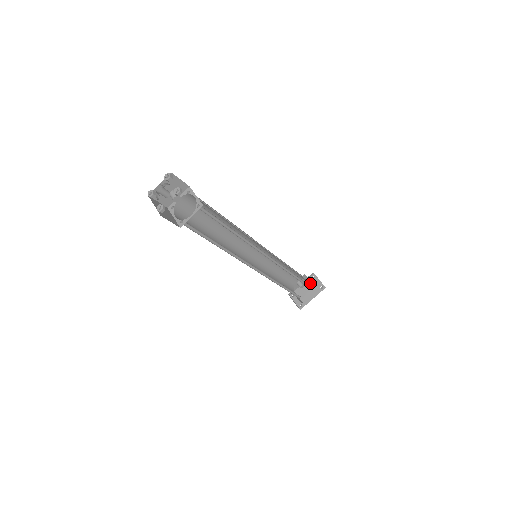
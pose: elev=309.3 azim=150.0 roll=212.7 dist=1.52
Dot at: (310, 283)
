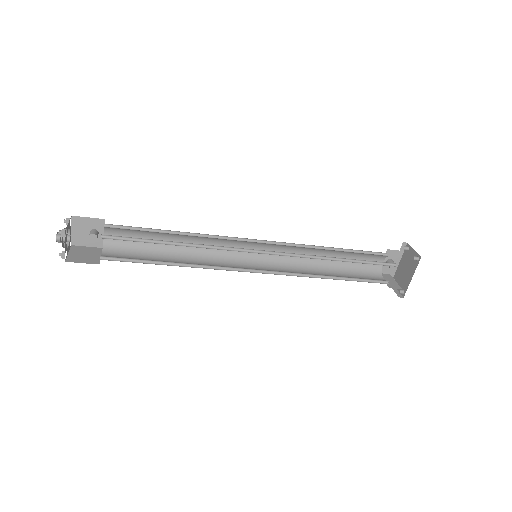
Dot at: (406, 257)
